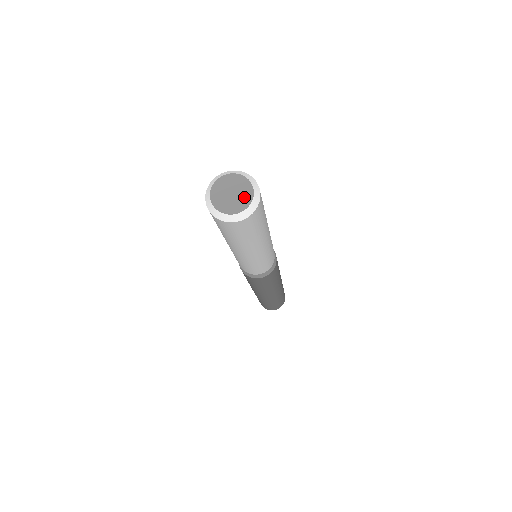
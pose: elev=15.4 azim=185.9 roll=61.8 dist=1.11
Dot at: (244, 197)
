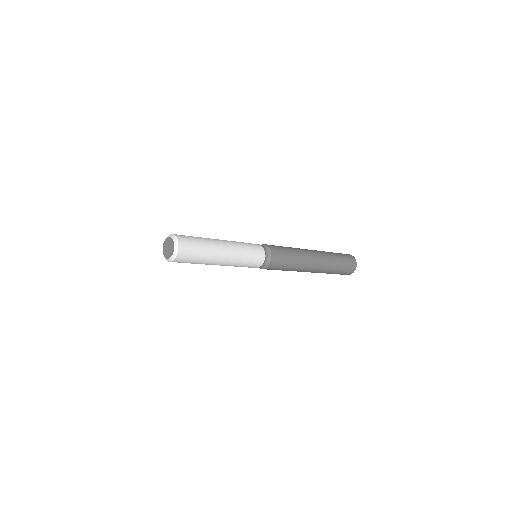
Dot at: (171, 252)
